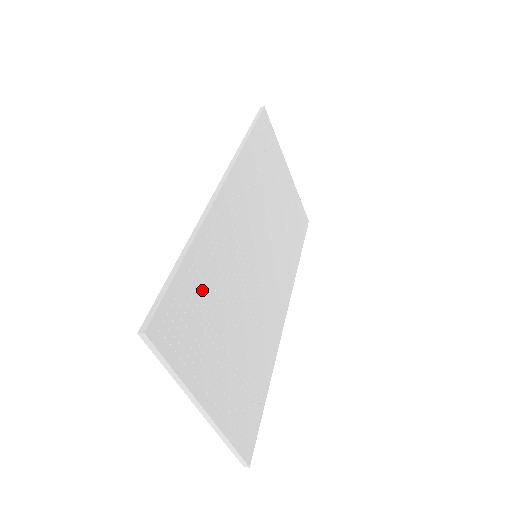
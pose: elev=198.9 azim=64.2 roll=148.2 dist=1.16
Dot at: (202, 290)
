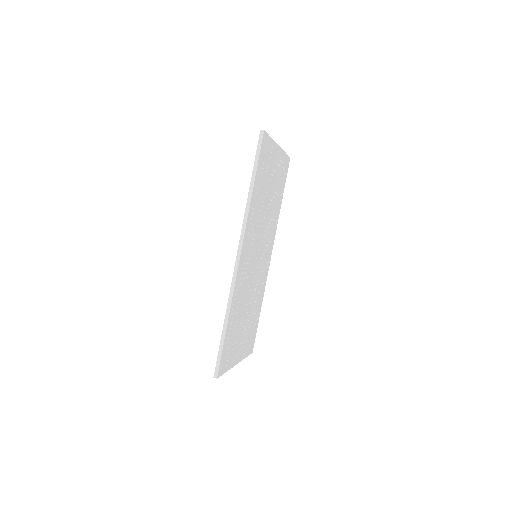
Dot at: (234, 327)
